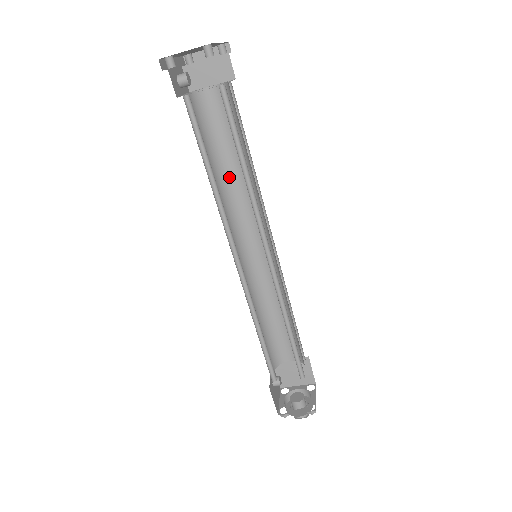
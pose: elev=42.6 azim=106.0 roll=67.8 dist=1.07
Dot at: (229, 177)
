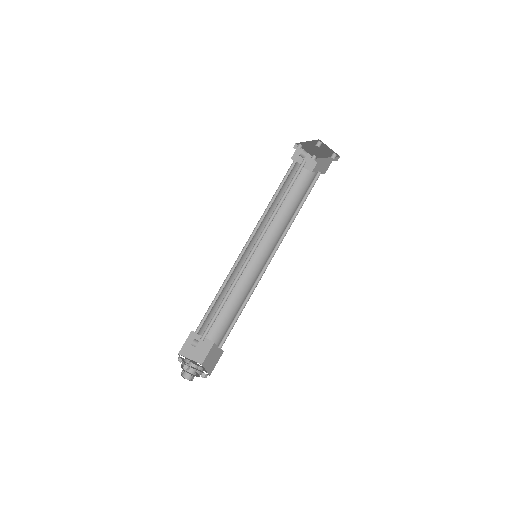
Dot at: (273, 208)
